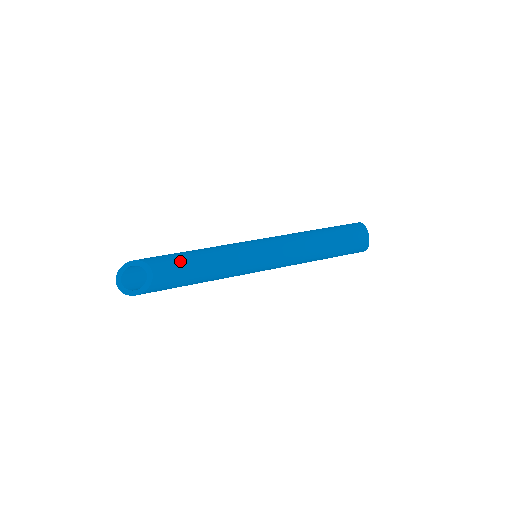
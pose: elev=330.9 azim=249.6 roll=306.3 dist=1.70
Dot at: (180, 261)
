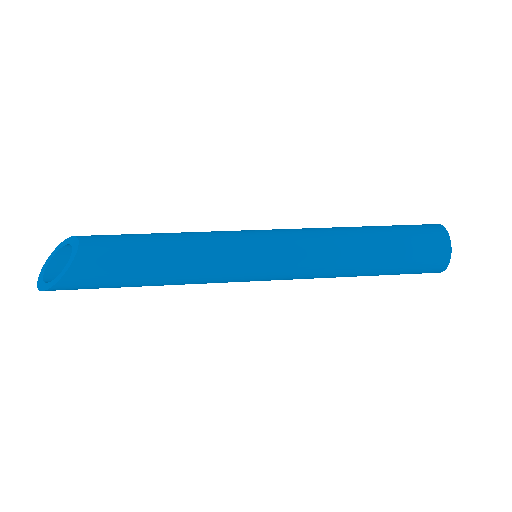
Dot at: (127, 237)
